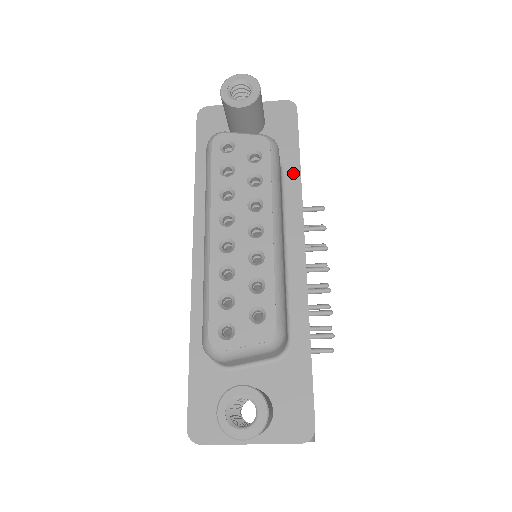
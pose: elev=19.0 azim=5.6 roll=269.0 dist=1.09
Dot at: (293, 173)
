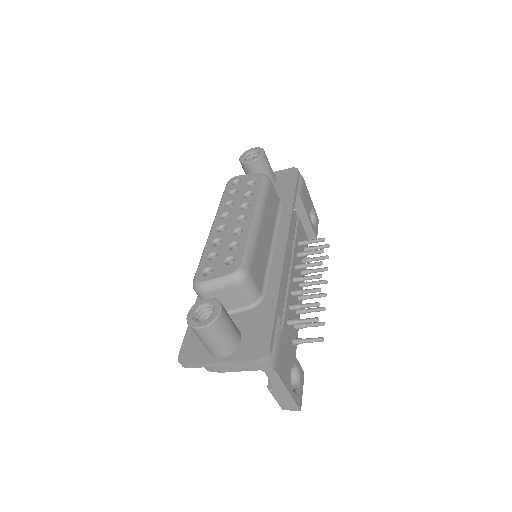
Dot at: (288, 203)
